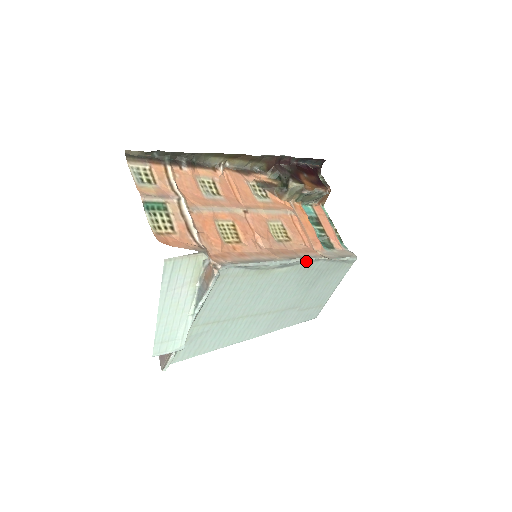
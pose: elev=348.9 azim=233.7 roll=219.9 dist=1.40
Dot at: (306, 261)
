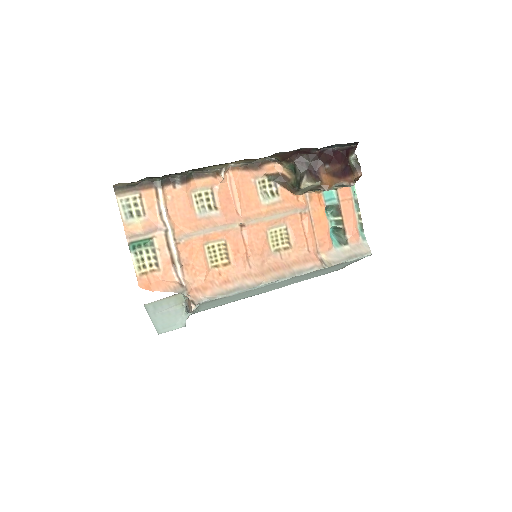
Dot at: (299, 275)
